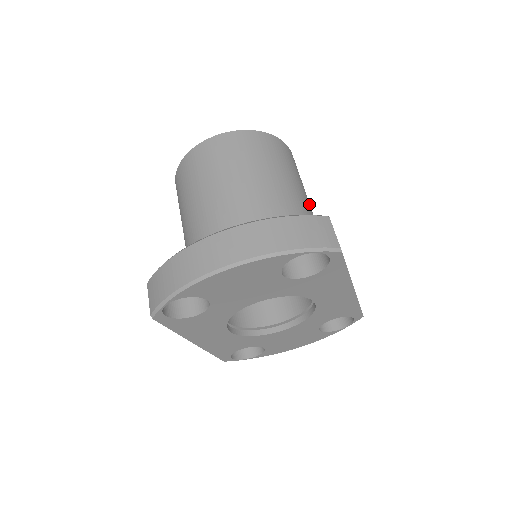
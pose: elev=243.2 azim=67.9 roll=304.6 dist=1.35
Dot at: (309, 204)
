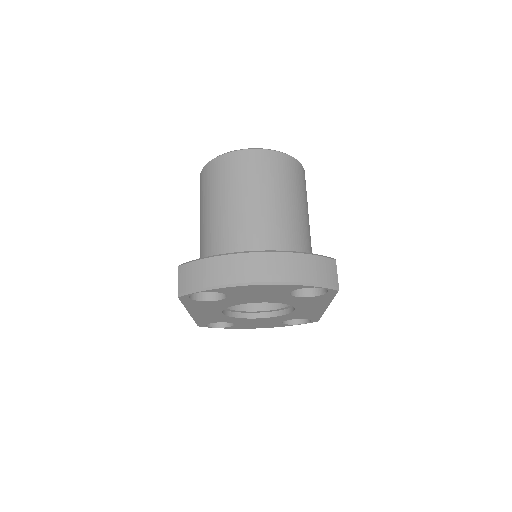
Dot at: occluded
